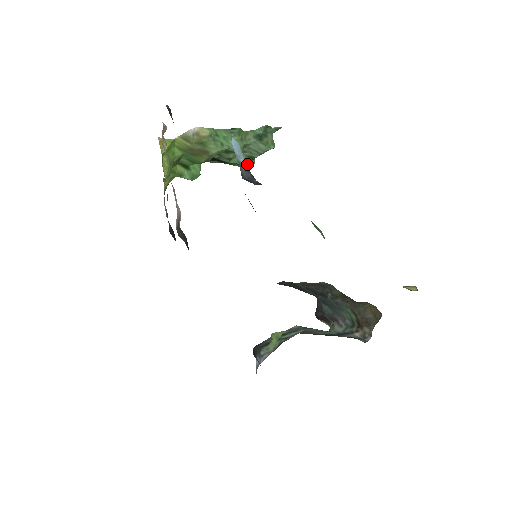
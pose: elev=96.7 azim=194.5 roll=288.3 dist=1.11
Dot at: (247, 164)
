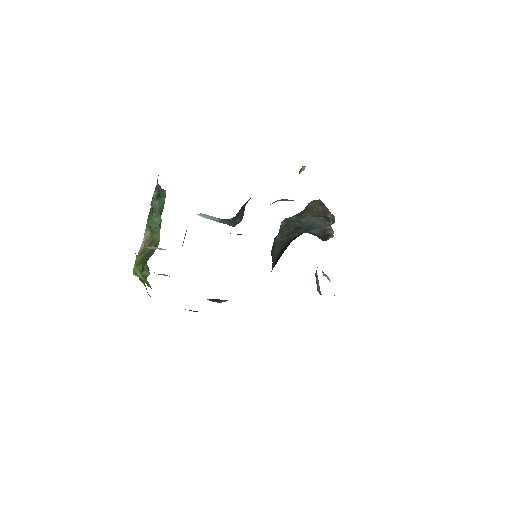
Dot at: occluded
